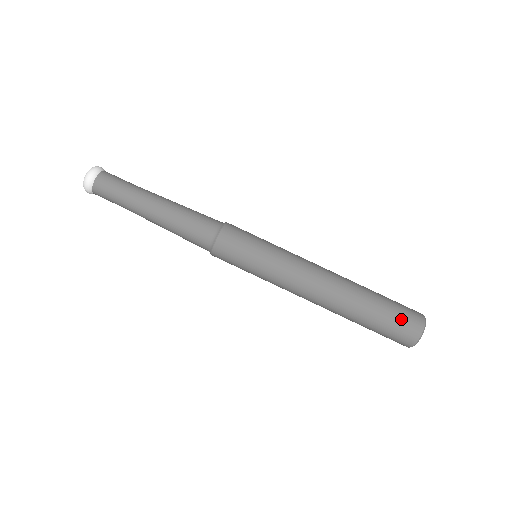
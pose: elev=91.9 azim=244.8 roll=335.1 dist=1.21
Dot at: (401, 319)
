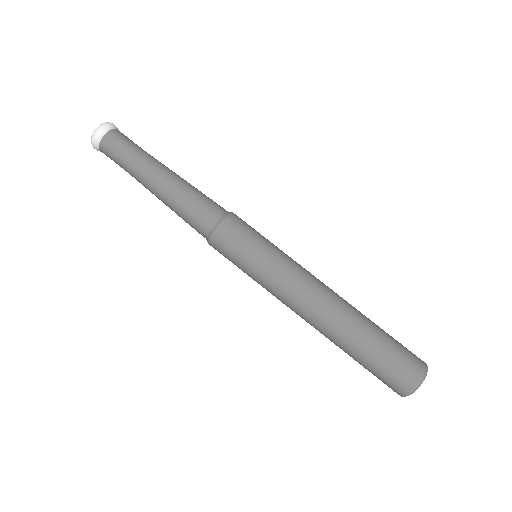
Dot at: (402, 359)
